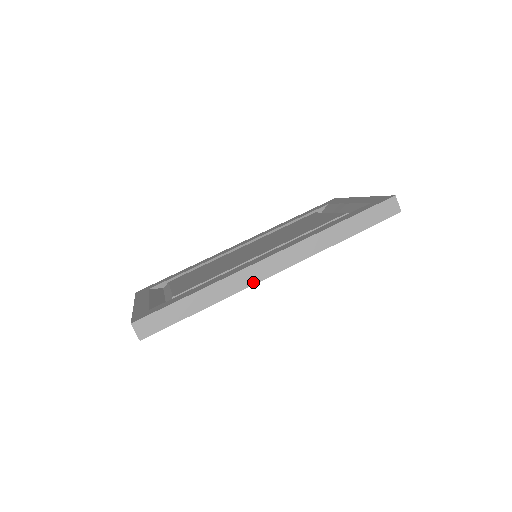
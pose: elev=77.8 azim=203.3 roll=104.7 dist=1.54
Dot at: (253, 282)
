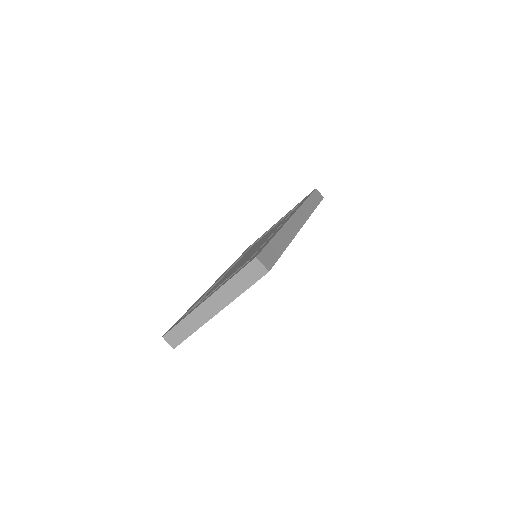
Dot at: (297, 231)
